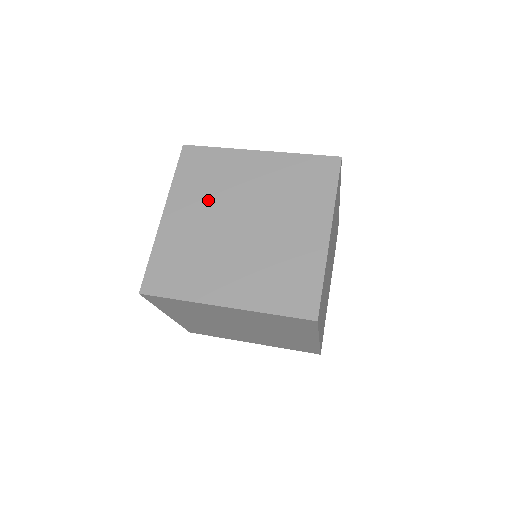
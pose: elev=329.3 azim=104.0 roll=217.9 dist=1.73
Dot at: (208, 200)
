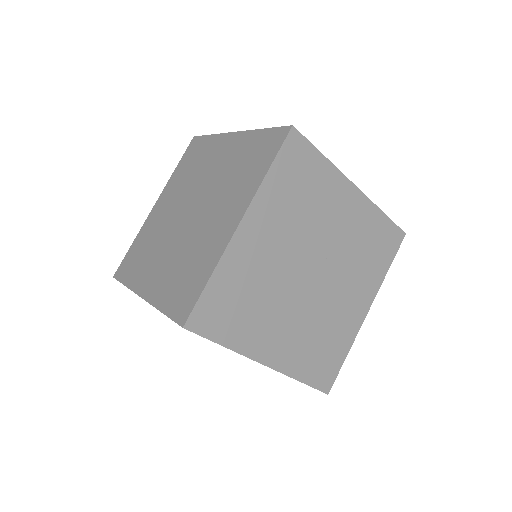
Dot at: (182, 189)
